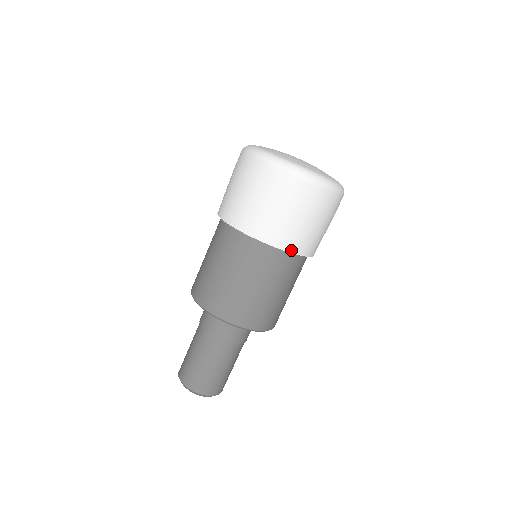
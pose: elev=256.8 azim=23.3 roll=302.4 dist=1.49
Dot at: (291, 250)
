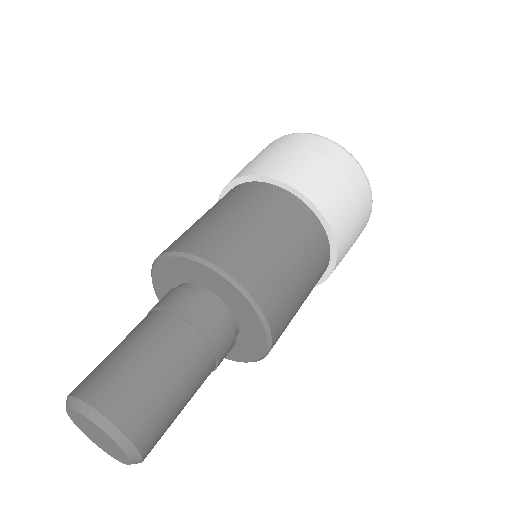
Dot at: (334, 231)
